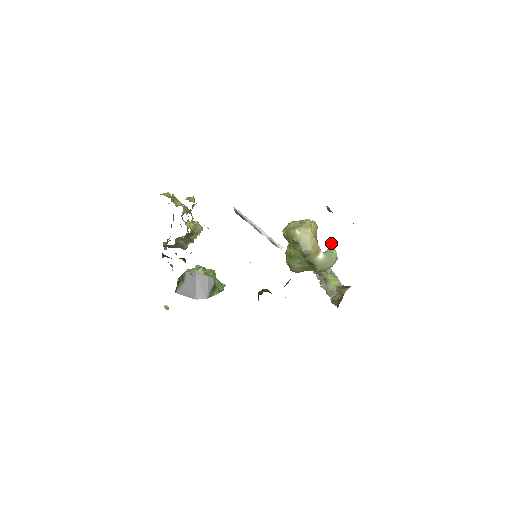
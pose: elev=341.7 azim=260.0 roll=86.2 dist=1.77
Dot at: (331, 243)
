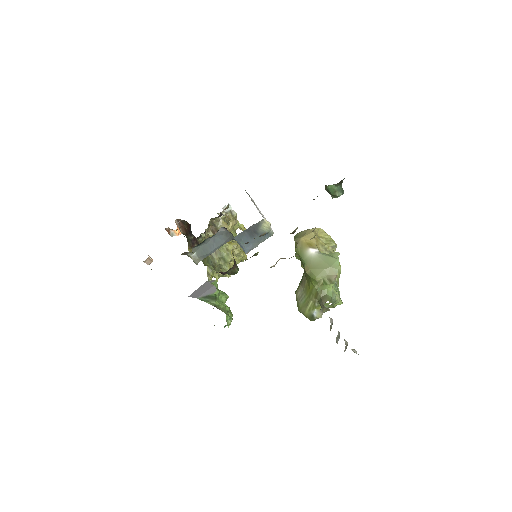
Dot at: (338, 252)
